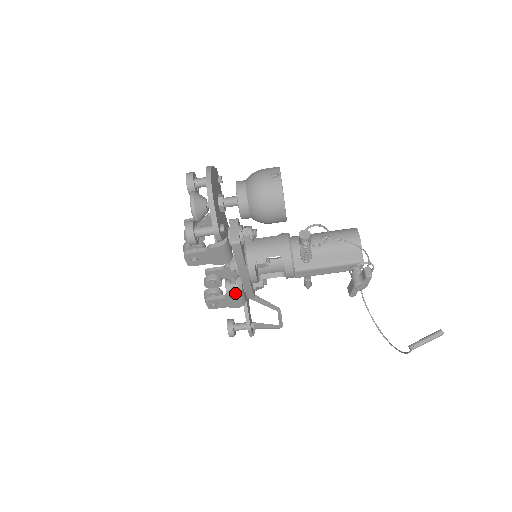
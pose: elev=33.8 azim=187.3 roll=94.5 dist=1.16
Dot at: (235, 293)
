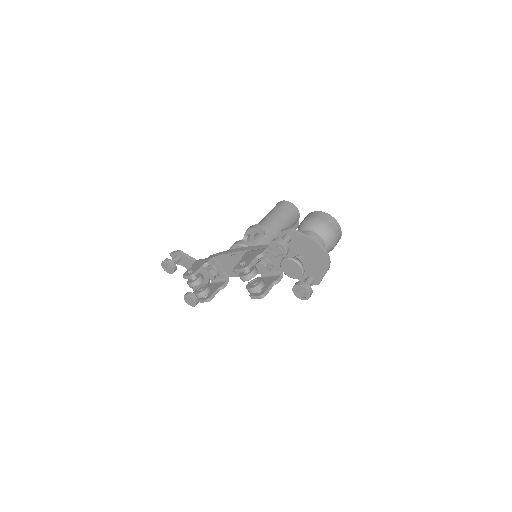
Dot at: (227, 283)
